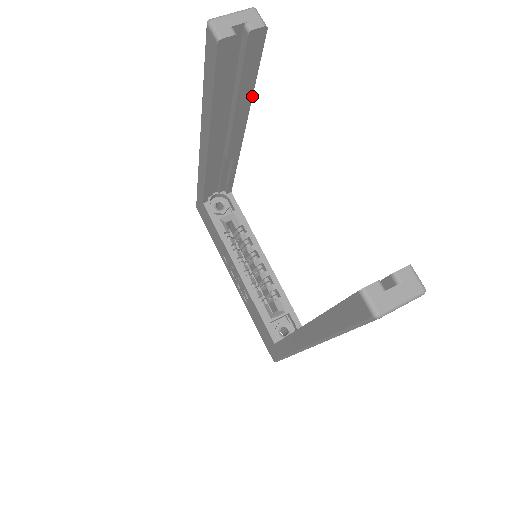
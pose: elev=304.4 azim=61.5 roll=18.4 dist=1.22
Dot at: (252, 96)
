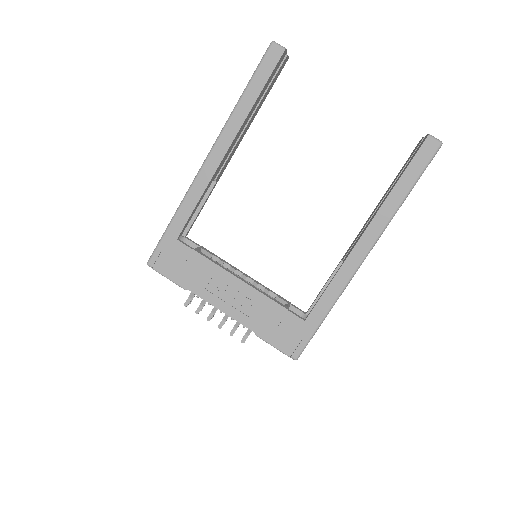
Dot at: occluded
